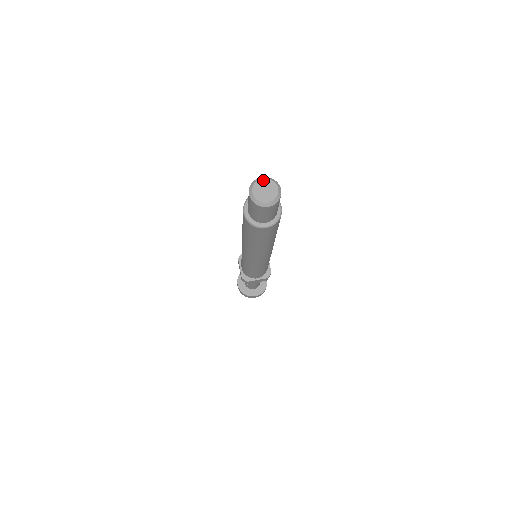
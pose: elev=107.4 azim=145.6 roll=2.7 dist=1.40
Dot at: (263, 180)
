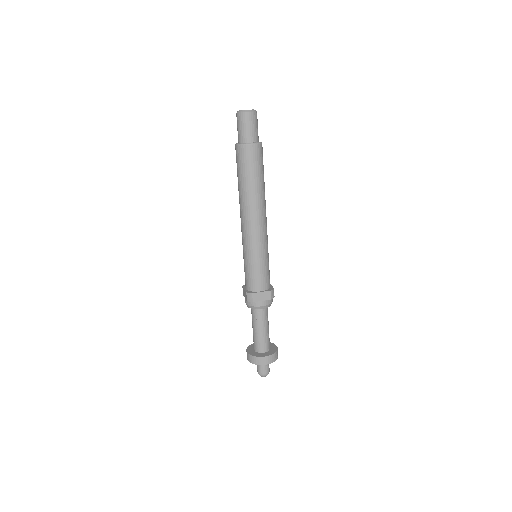
Dot at: occluded
